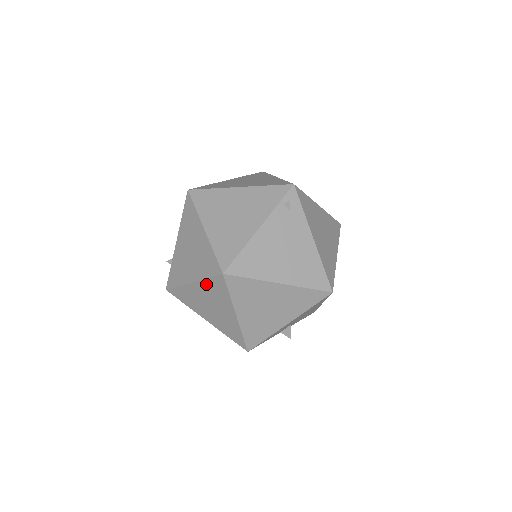
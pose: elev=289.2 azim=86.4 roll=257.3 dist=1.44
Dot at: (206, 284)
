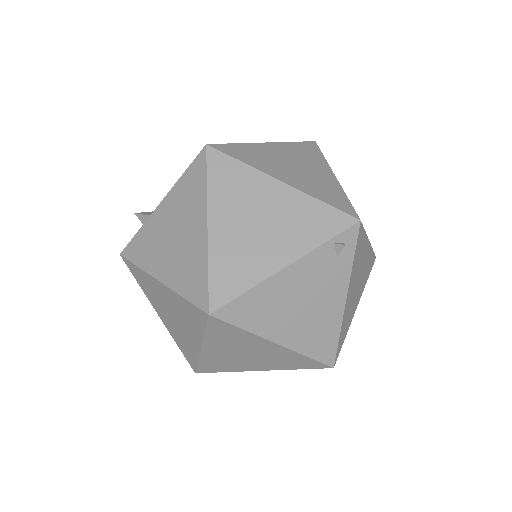
Dot at: (178, 299)
